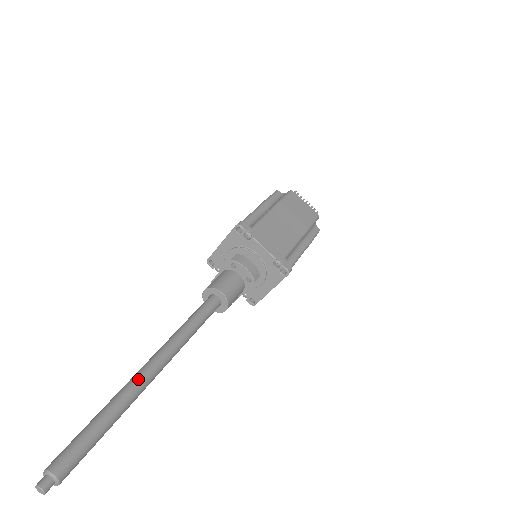
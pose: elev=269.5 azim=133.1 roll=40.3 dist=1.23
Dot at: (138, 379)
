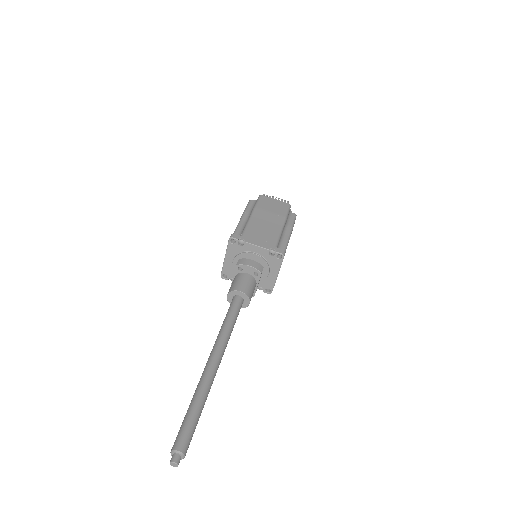
Dot at: (206, 372)
